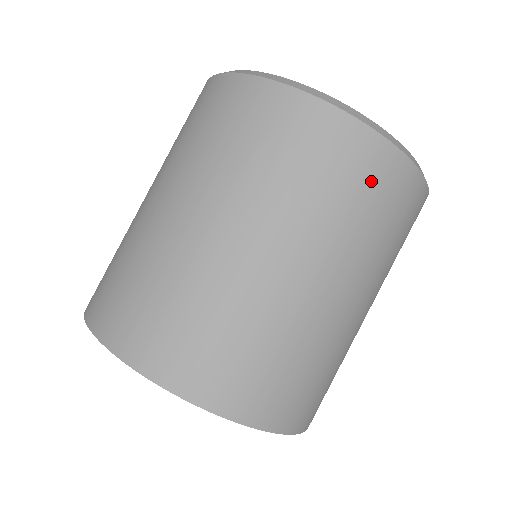
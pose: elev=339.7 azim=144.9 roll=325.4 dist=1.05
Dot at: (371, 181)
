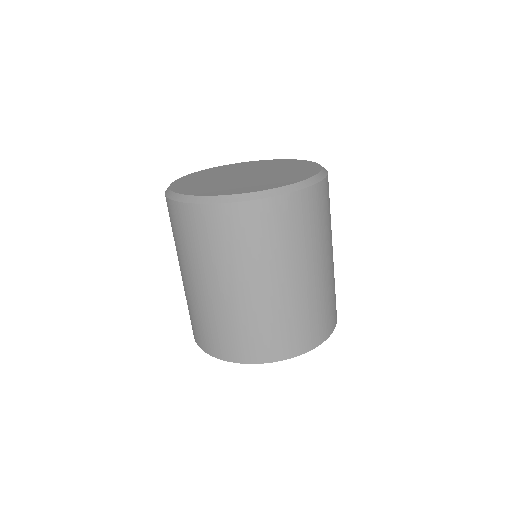
Dot at: (307, 213)
